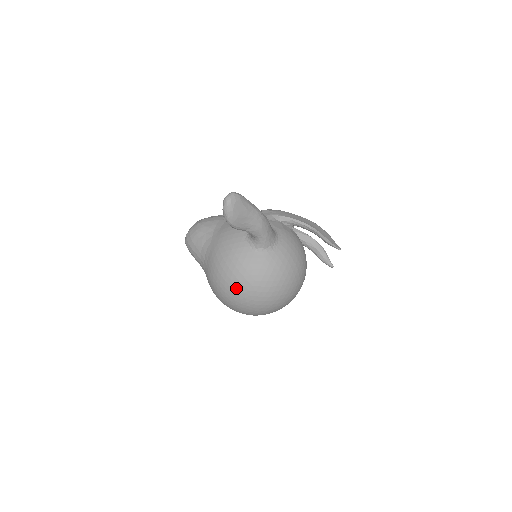
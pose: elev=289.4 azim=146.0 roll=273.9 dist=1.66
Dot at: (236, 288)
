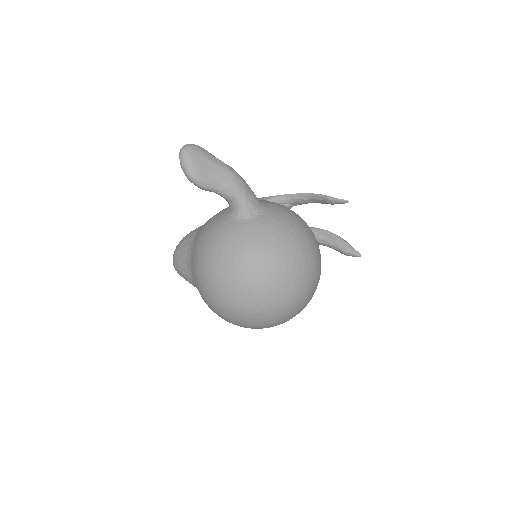
Dot at: (223, 272)
